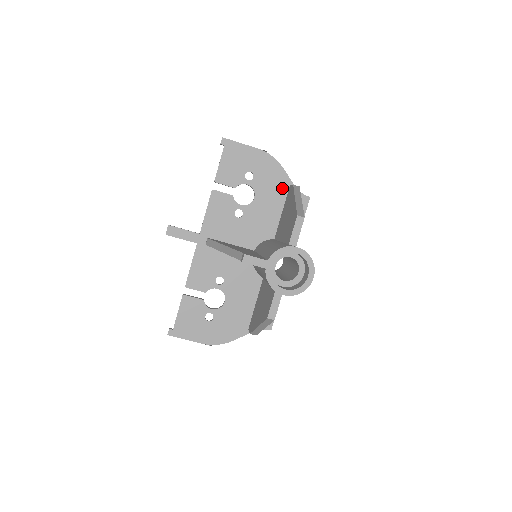
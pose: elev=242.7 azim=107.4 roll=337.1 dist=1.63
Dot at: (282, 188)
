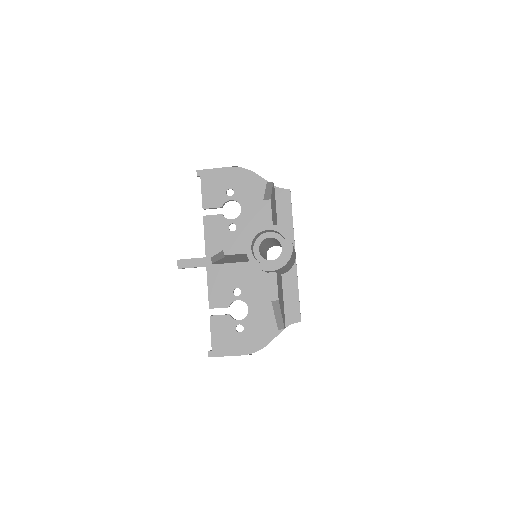
Dot at: (262, 191)
